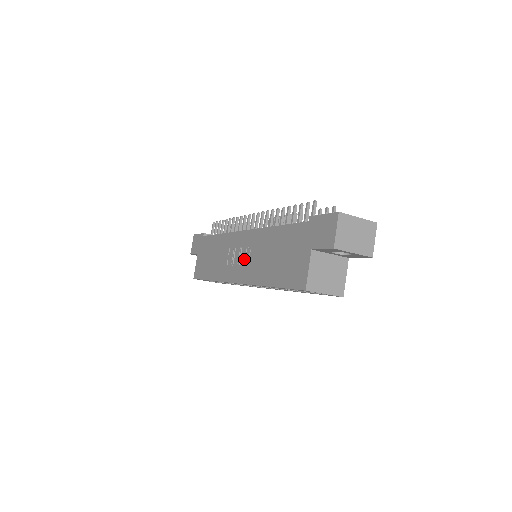
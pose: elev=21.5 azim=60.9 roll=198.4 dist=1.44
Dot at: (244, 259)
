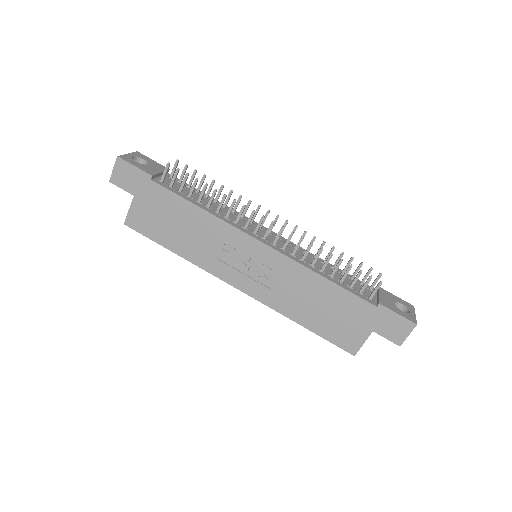
Dot at: (259, 275)
